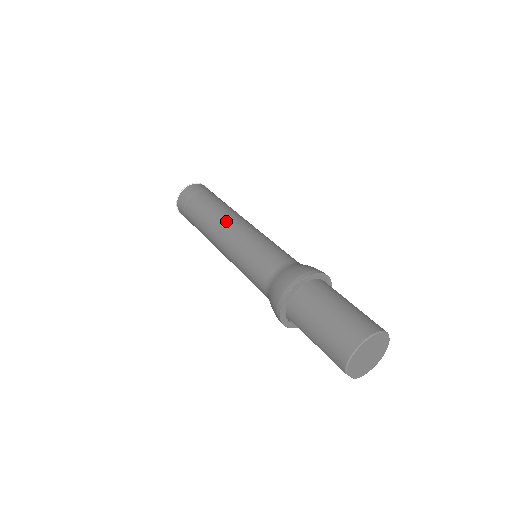
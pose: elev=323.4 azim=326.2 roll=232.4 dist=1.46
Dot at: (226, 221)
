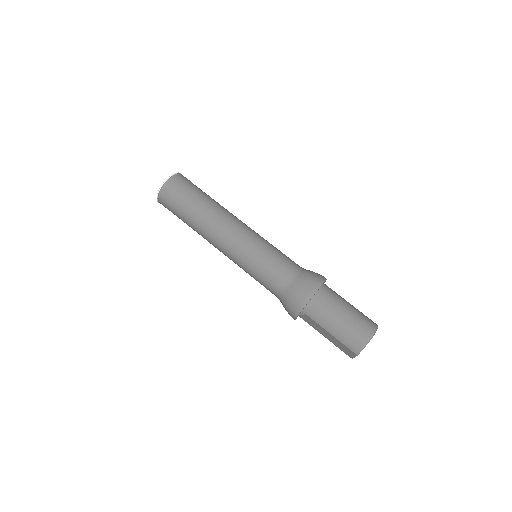
Dot at: (231, 221)
